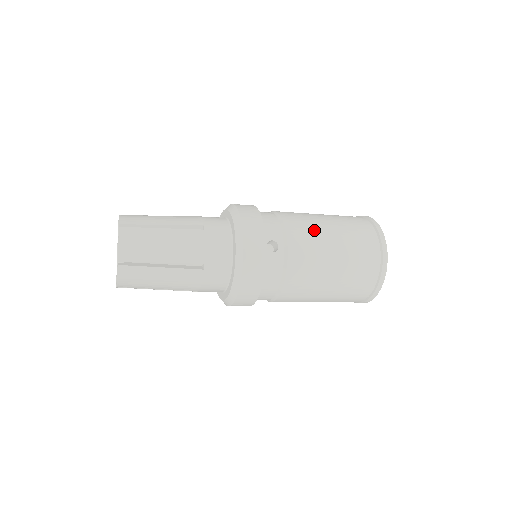
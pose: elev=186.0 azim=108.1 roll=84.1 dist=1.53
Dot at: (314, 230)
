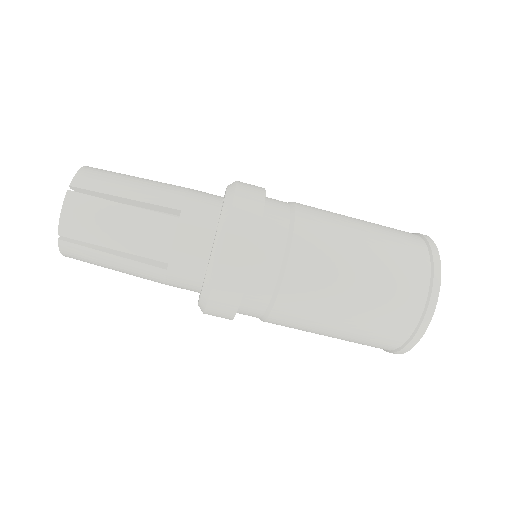
Dot at: occluded
